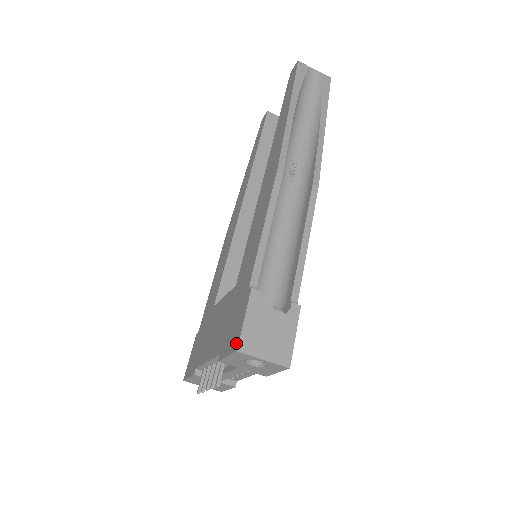
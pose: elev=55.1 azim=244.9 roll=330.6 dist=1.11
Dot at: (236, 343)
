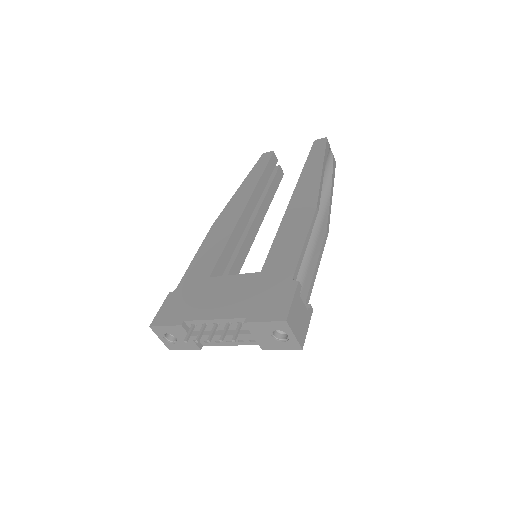
Dot at: (283, 315)
